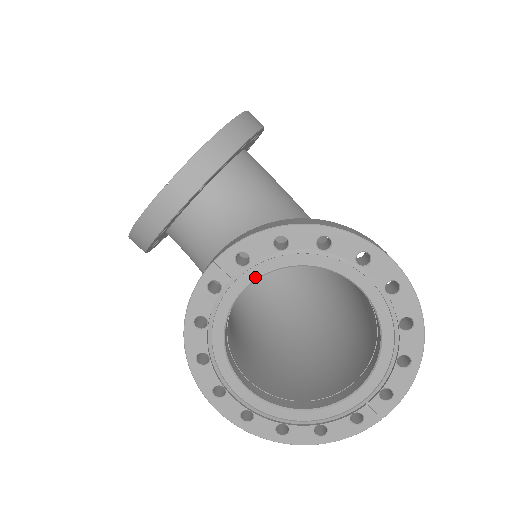
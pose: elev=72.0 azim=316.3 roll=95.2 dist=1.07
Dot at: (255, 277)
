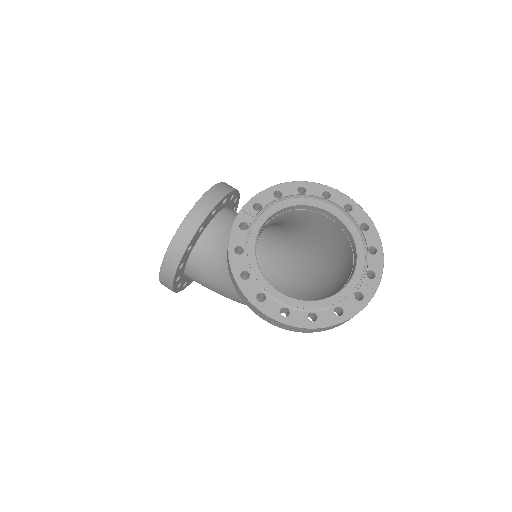
Dot at: (267, 216)
